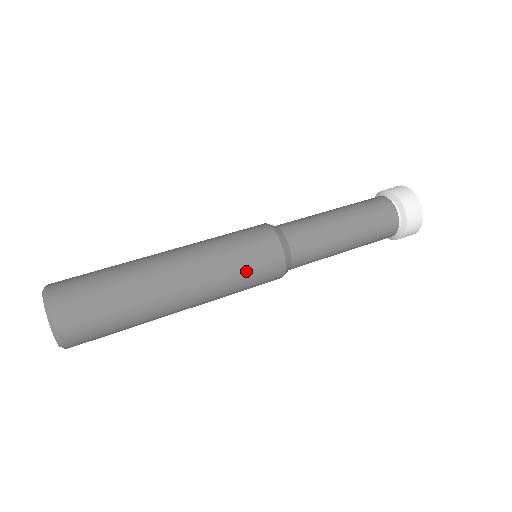
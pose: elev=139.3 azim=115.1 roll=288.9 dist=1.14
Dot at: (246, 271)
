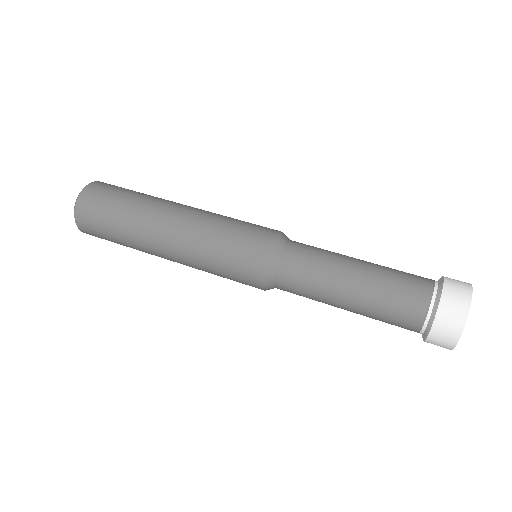
Dot at: (223, 255)
